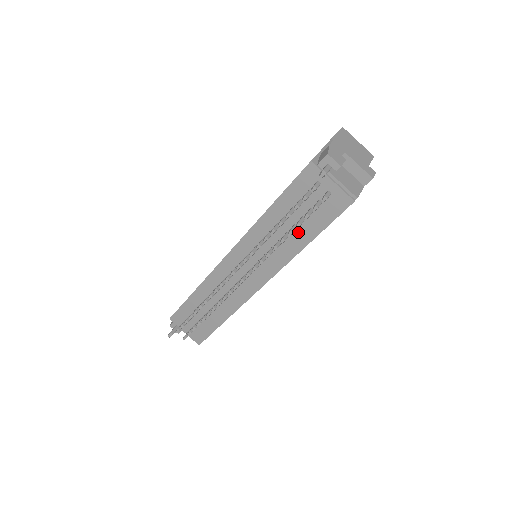
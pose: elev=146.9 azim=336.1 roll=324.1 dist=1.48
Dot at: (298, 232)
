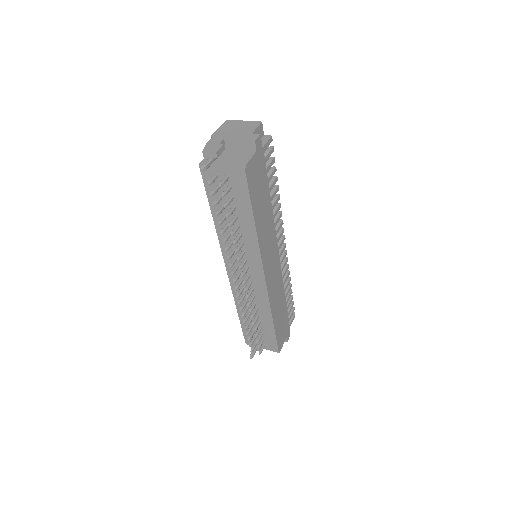
Dot at: (241, 219)
